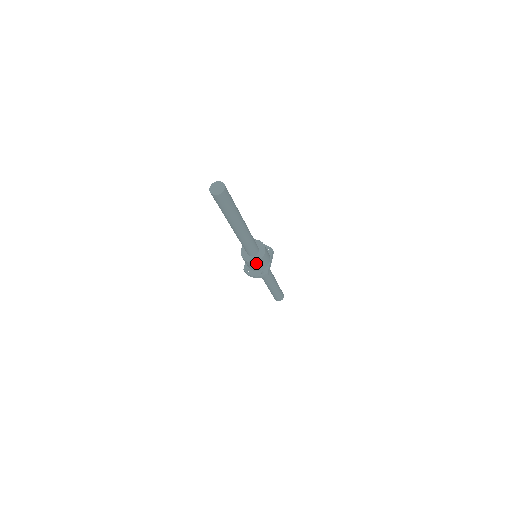
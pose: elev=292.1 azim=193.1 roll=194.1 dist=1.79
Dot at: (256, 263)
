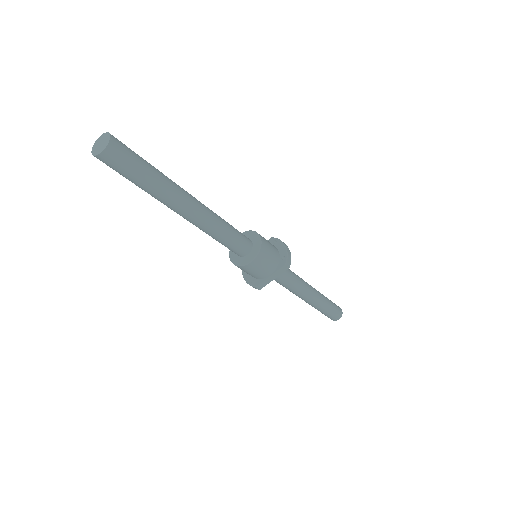
Dot at: (237, 266)
